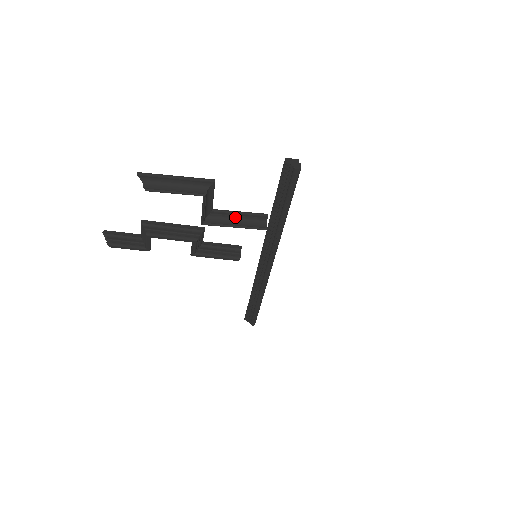
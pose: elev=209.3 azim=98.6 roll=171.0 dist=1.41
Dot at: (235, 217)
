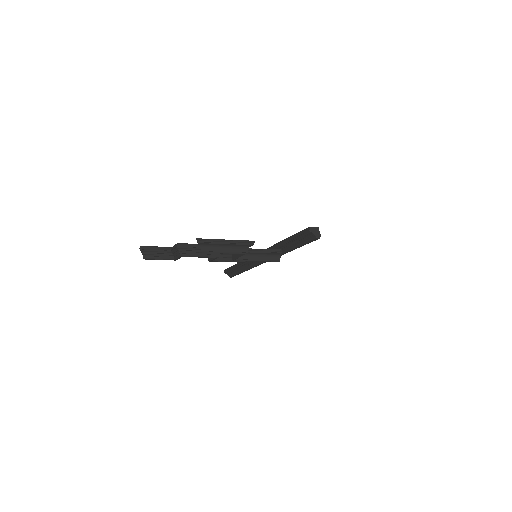
Dot at: (258, 253)
